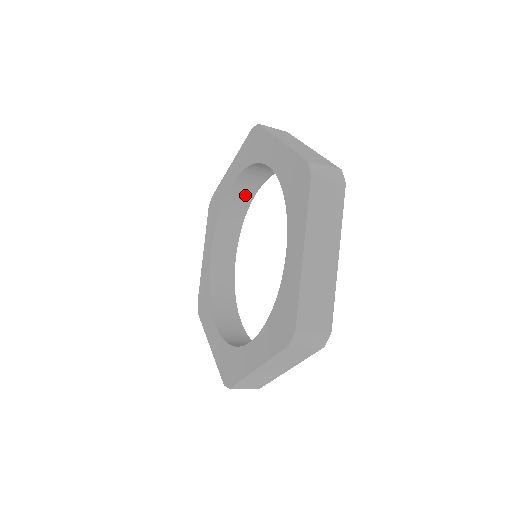
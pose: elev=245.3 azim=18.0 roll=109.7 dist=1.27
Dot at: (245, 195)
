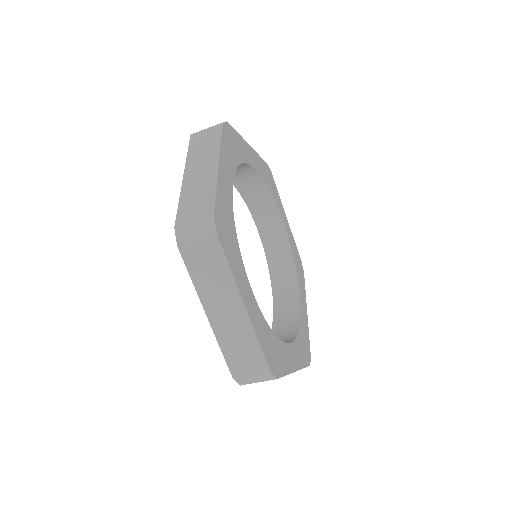
Dot at: (249, 176)
